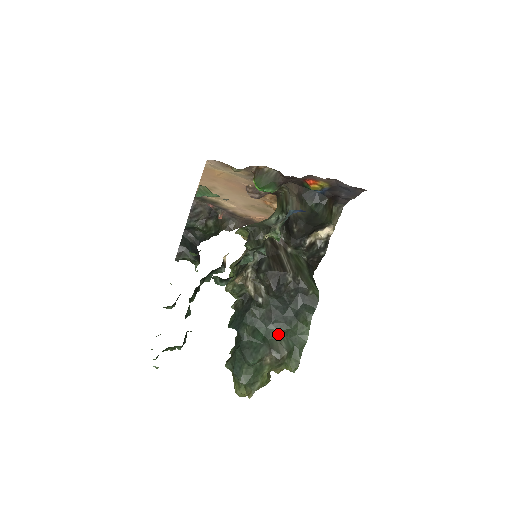
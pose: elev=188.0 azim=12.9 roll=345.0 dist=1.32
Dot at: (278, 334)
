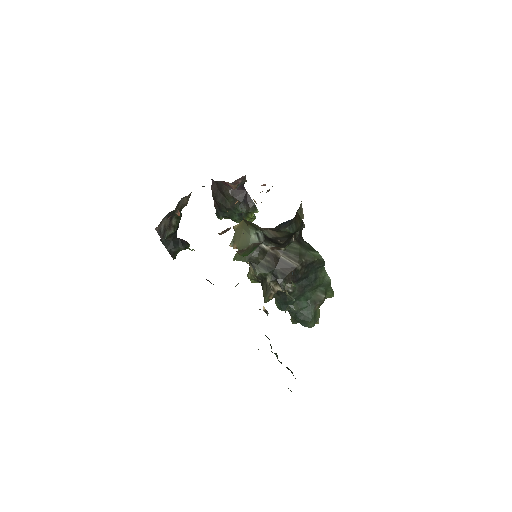
Dot at: (312, 293)
